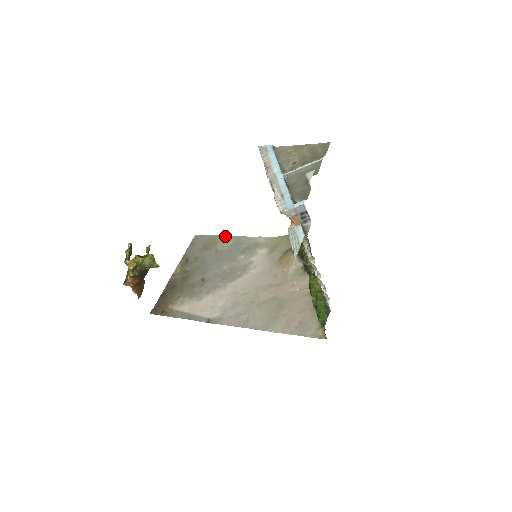
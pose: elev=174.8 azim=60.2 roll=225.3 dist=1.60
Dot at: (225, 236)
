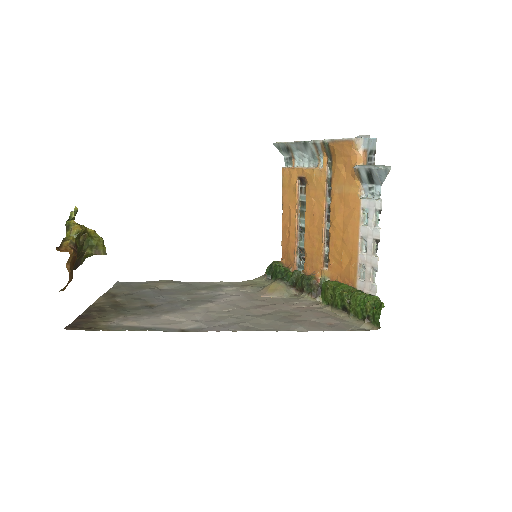
Dot at: (169, 280)
